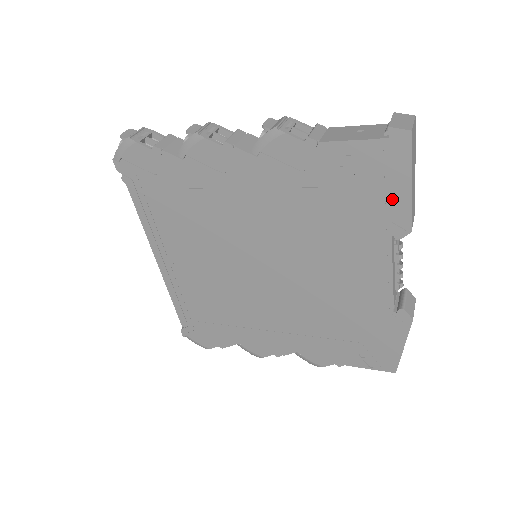
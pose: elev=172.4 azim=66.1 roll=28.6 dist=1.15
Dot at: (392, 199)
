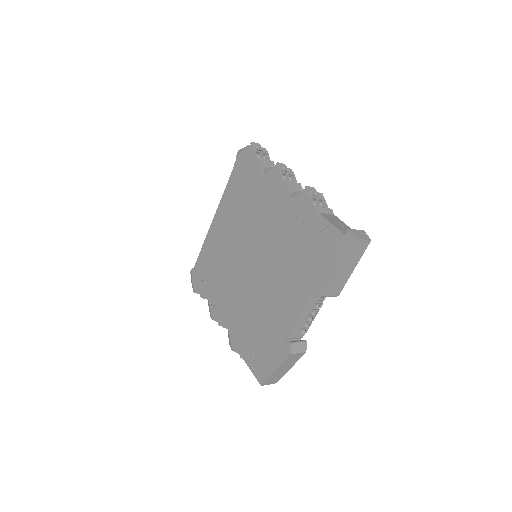
Dot at: (326, 270)
